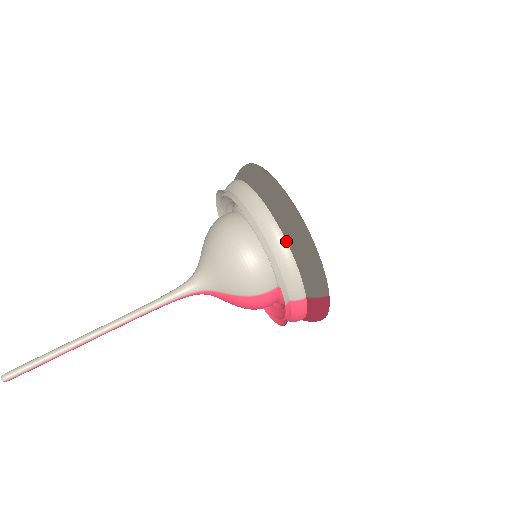
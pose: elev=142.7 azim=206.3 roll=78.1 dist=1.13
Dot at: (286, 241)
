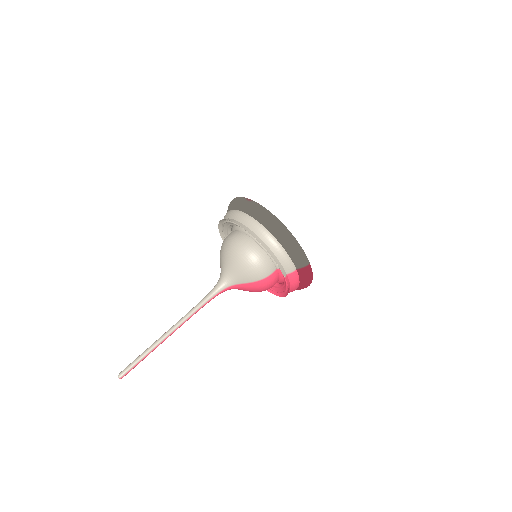
Dot at: (274, 237)
